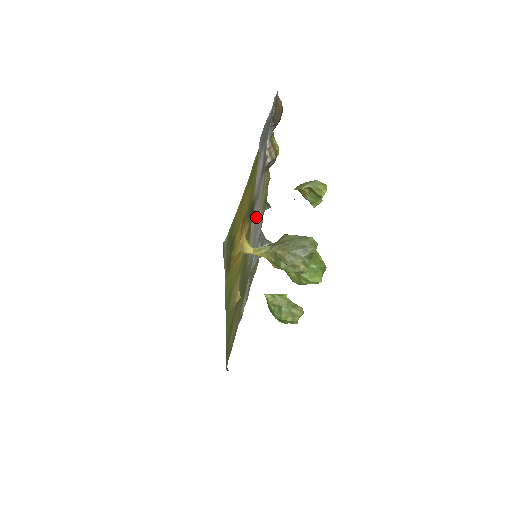
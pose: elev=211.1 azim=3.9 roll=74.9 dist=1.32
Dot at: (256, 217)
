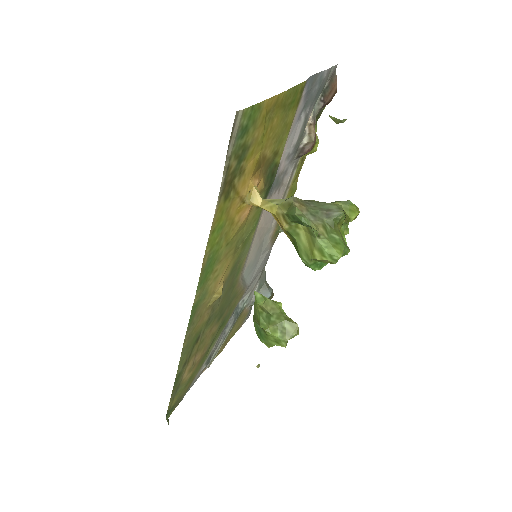
Dot at: (269, 219)
